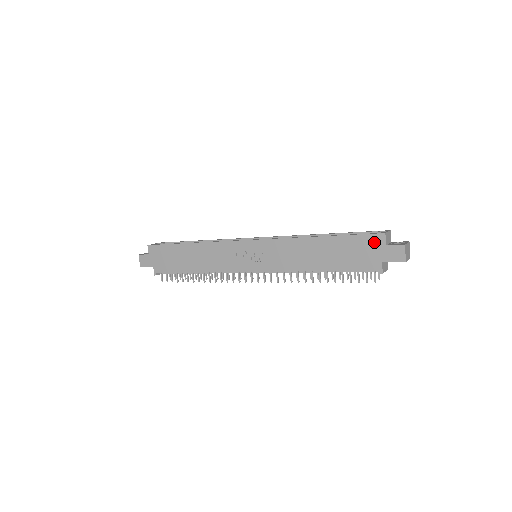
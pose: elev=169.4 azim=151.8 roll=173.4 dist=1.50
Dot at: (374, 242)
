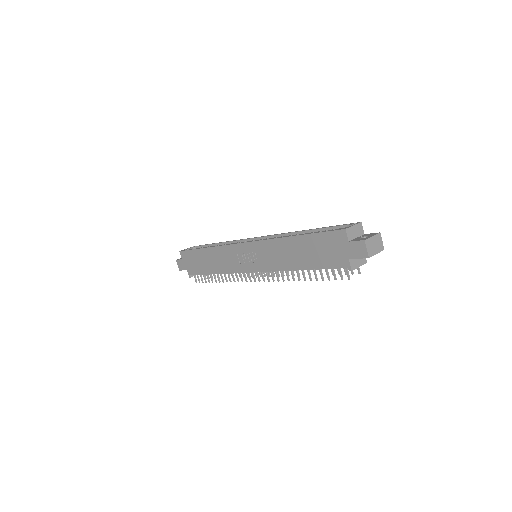
Dot at: (338, 239)
